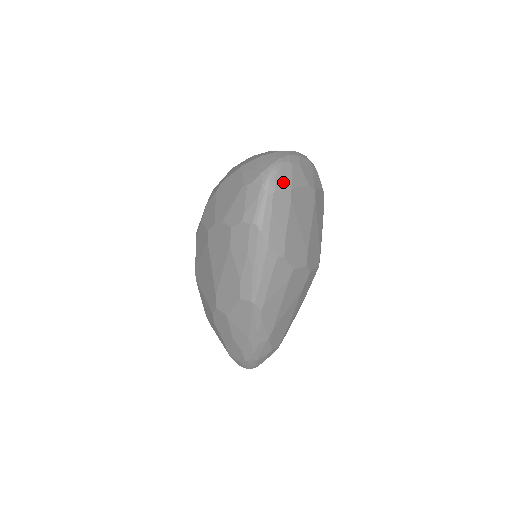
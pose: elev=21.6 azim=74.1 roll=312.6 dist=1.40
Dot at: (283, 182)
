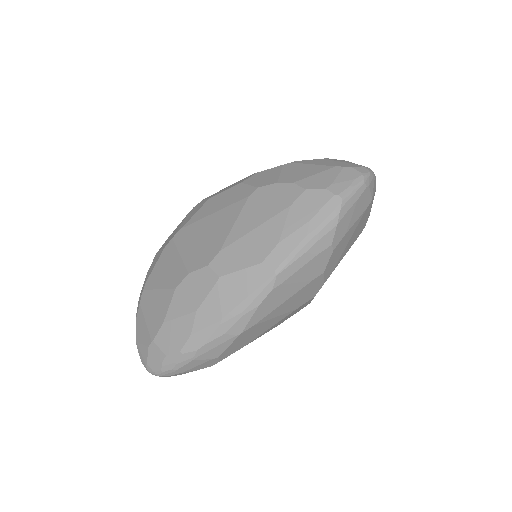
Dot at: (373, 188)
